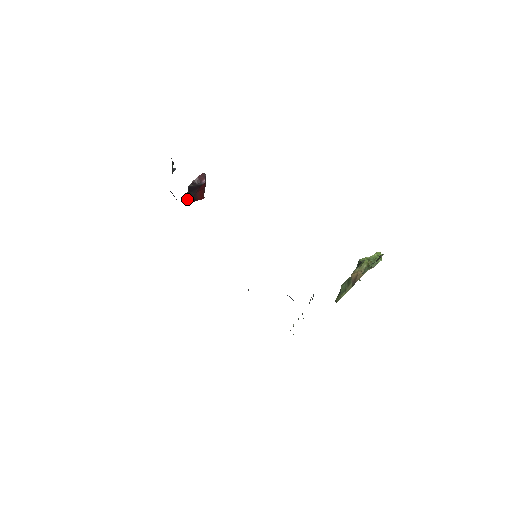
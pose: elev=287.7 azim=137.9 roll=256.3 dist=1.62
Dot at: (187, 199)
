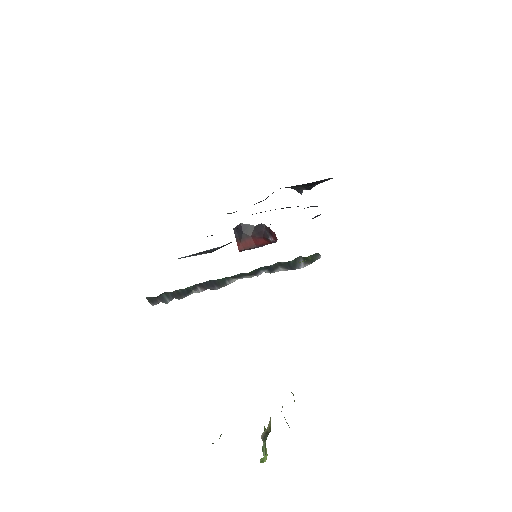
Dot at: (243, 228)
